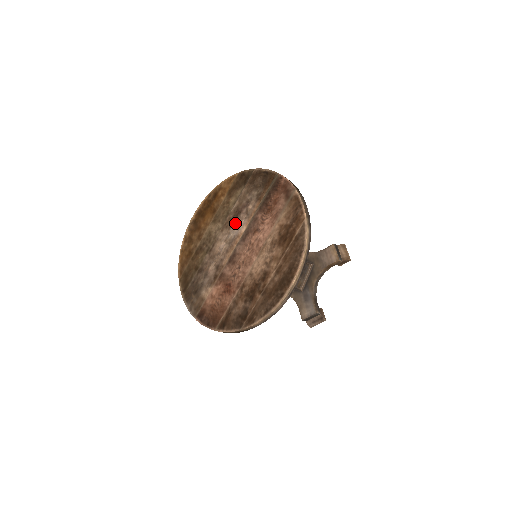
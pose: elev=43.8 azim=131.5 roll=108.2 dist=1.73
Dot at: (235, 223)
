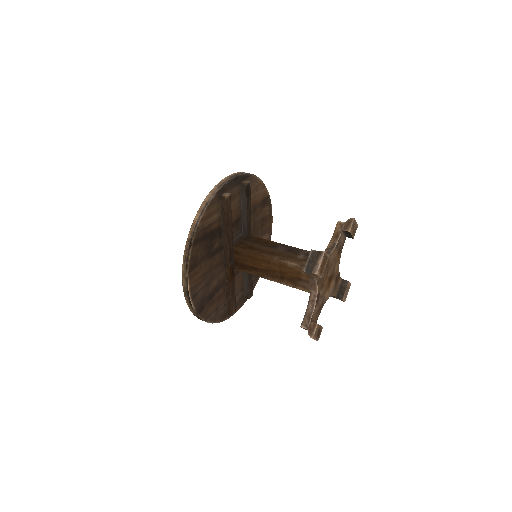
Dot at: occluded
